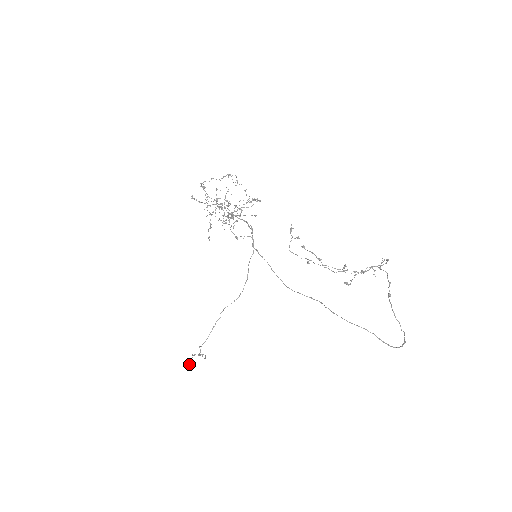
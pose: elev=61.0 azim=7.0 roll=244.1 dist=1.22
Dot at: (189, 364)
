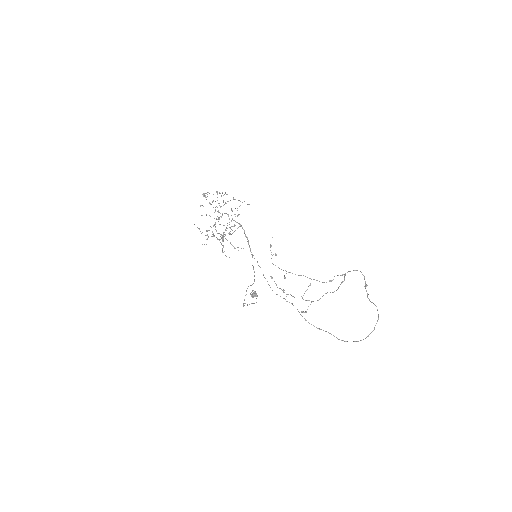
Dot at: occluded
